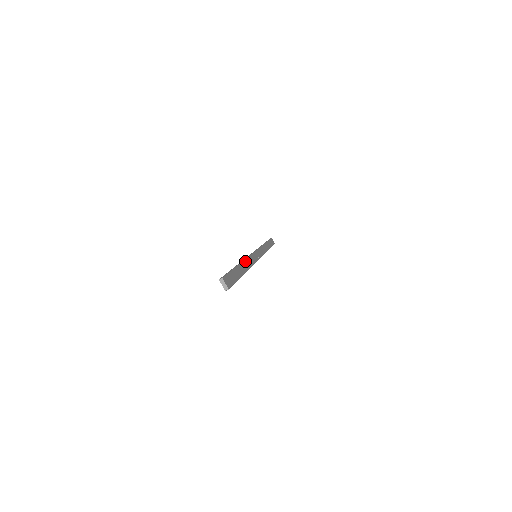
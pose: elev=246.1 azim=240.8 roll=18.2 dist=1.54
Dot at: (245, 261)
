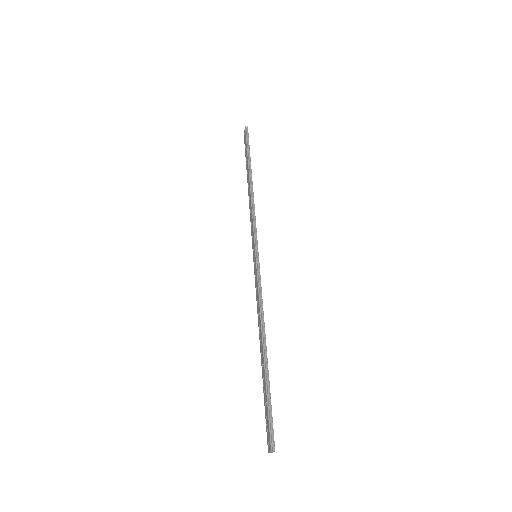
Dot at: (264, 323)
